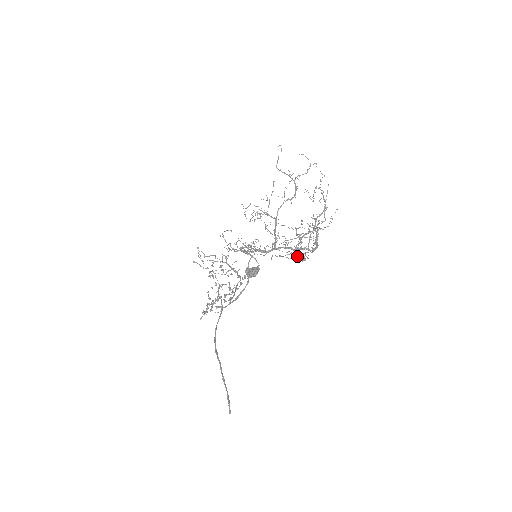
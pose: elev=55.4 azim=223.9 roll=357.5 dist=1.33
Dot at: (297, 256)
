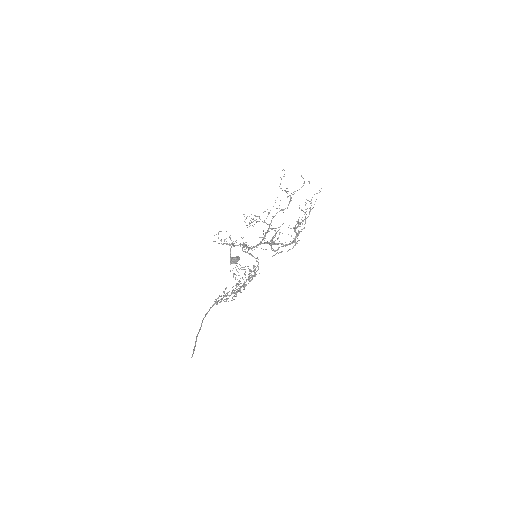
Dot at: (271, 249)
